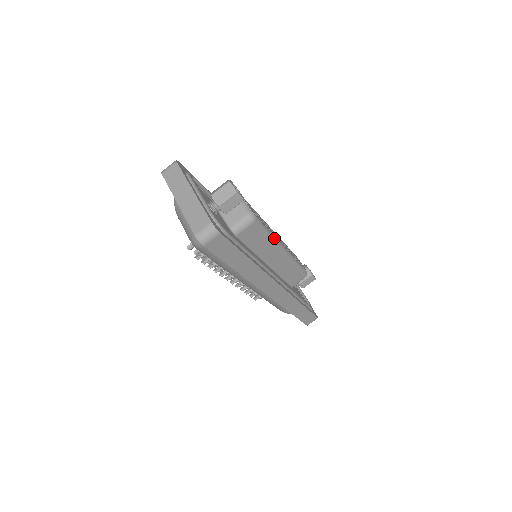
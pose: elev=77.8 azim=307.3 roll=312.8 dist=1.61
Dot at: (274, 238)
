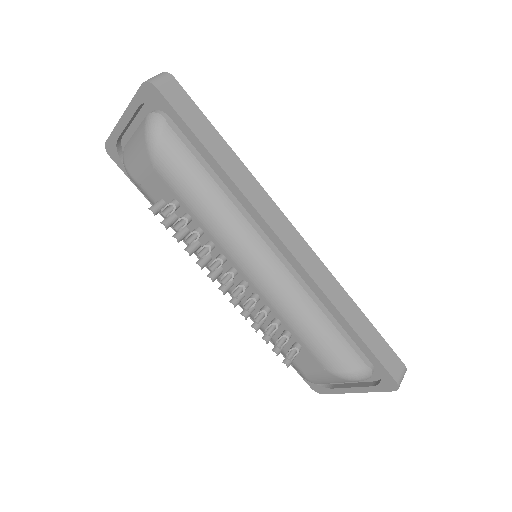
Dot at: occluded
